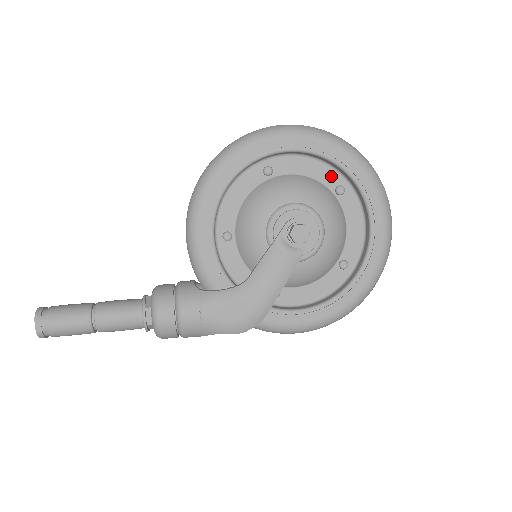
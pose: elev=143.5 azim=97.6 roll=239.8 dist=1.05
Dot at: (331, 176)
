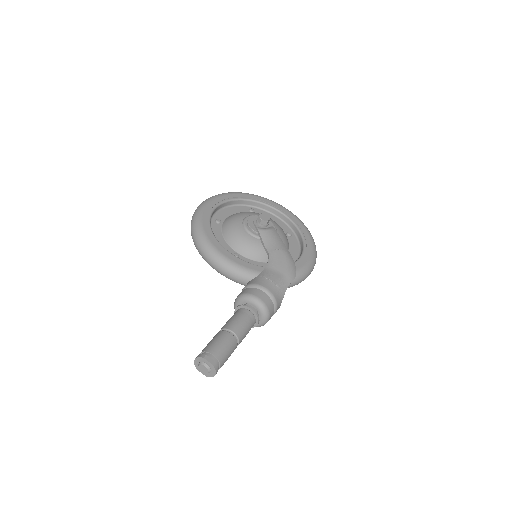
Dot at: (242, 209)
